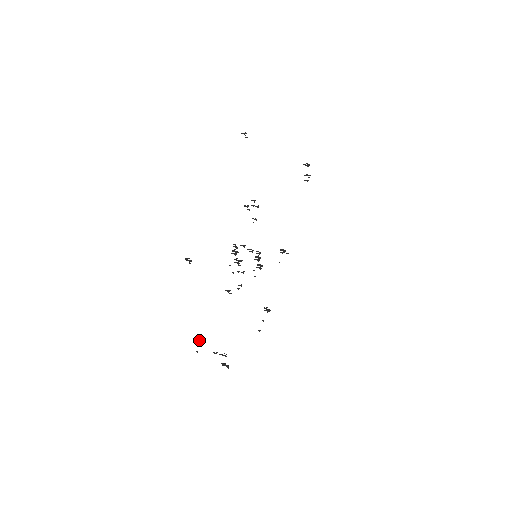
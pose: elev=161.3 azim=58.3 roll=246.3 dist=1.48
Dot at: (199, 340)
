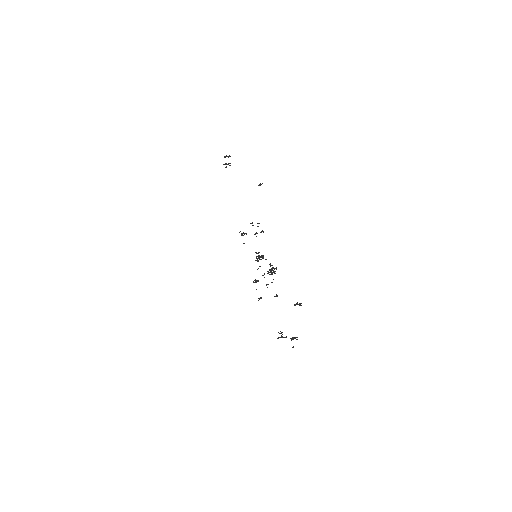
Dot at: (291, 340)
